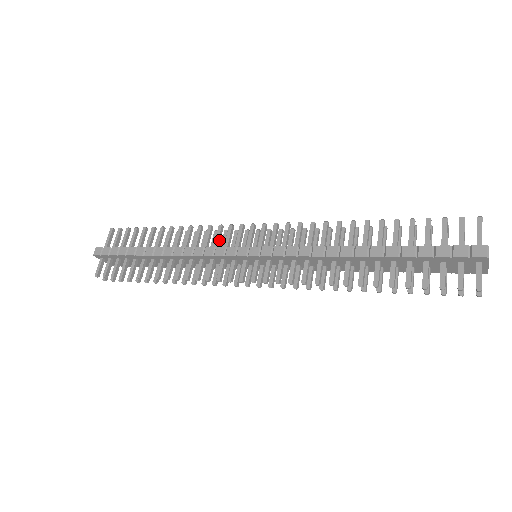
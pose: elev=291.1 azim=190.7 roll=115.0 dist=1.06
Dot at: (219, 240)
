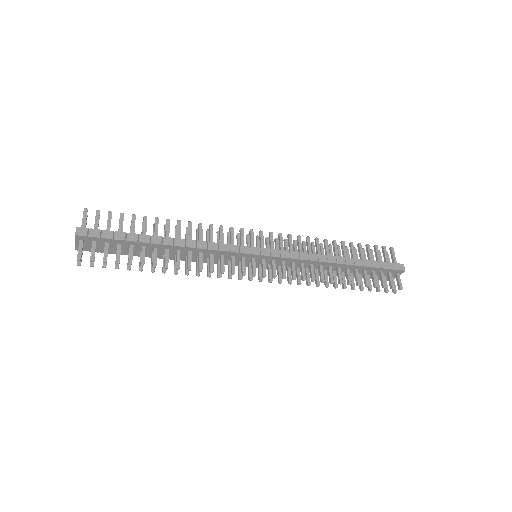
Dot at: (223, 239)
